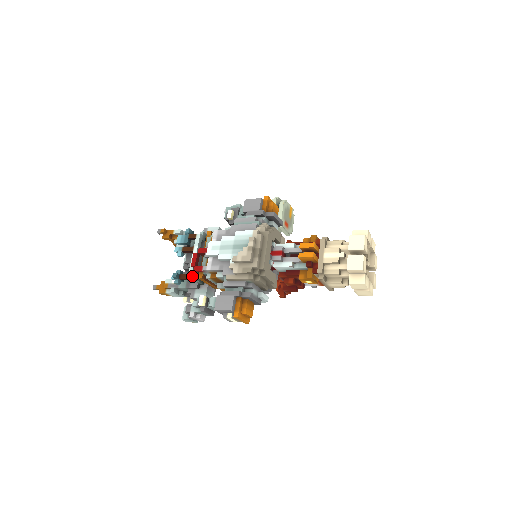
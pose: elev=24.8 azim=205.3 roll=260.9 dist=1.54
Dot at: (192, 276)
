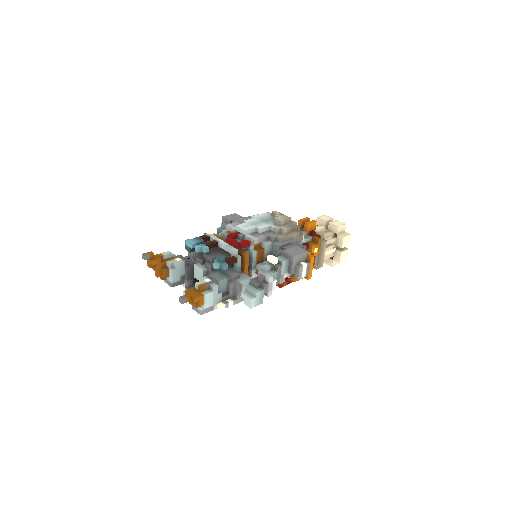
Dot at: (237, 256)
